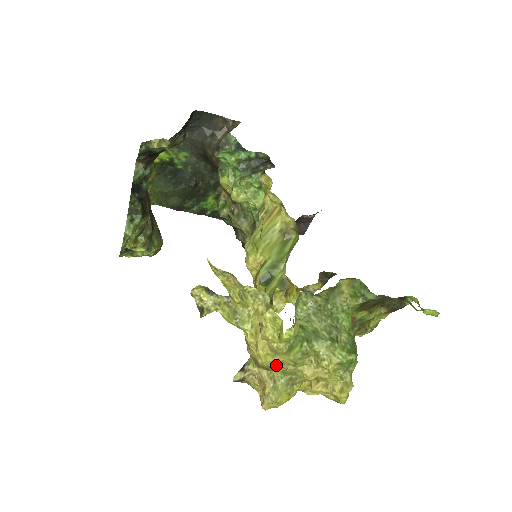
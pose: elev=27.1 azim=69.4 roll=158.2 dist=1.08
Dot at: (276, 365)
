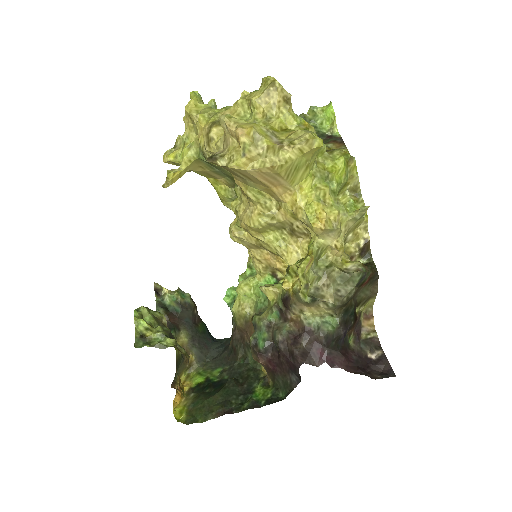
Dot at: (214, 116)
